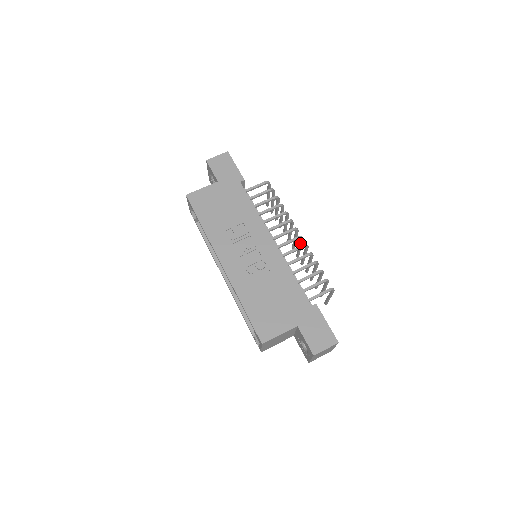
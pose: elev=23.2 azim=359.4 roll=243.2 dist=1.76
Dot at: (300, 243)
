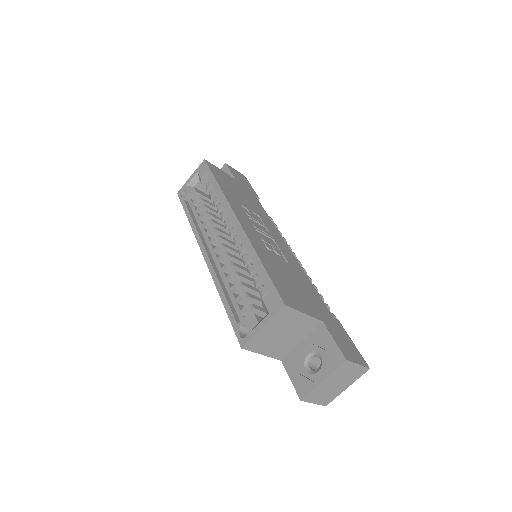
Dot at: occluded
